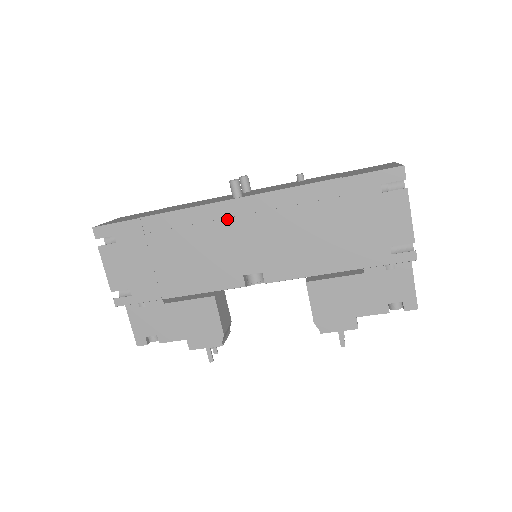
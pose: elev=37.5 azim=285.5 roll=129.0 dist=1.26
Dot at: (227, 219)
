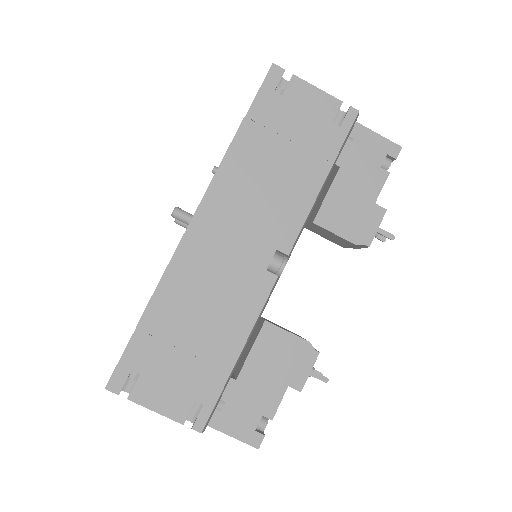
Dot at: (203, 243)
